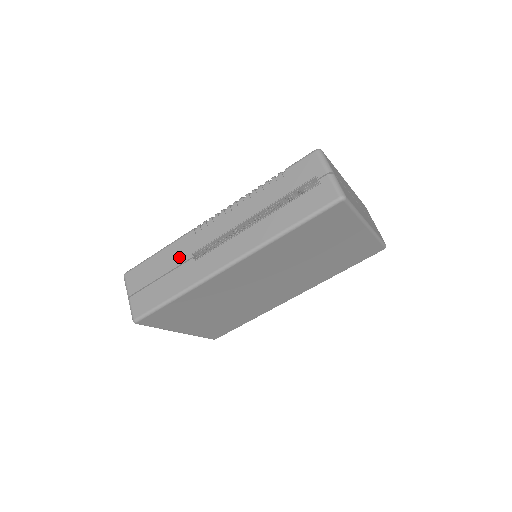
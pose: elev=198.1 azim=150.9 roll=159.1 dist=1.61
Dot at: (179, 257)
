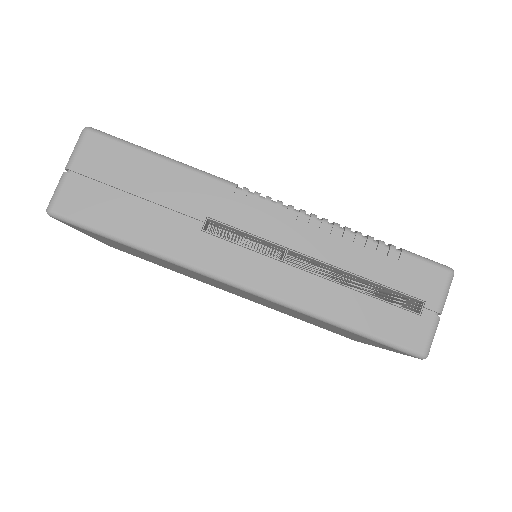
Dot at: (186, 200)
